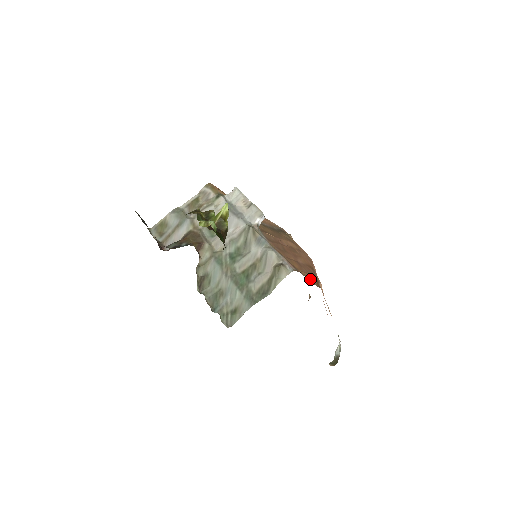
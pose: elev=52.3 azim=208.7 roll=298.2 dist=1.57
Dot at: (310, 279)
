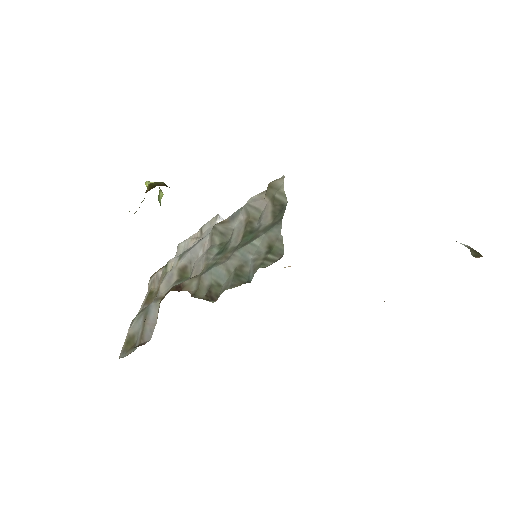
Dot at: occluded
